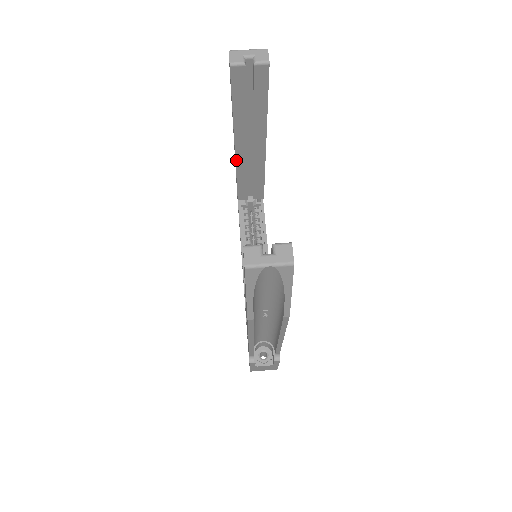
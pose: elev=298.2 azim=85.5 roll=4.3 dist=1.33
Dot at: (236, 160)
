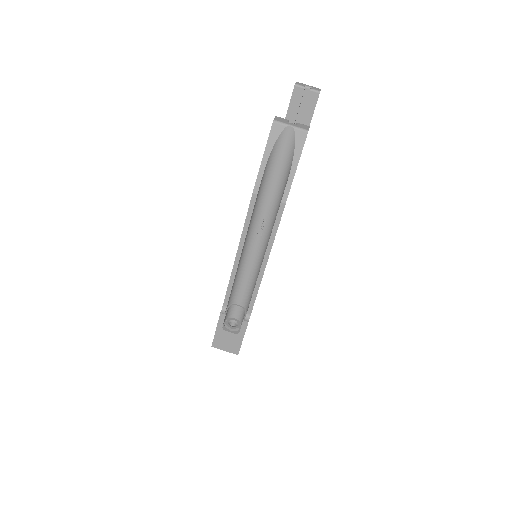
Dot at: occluded
